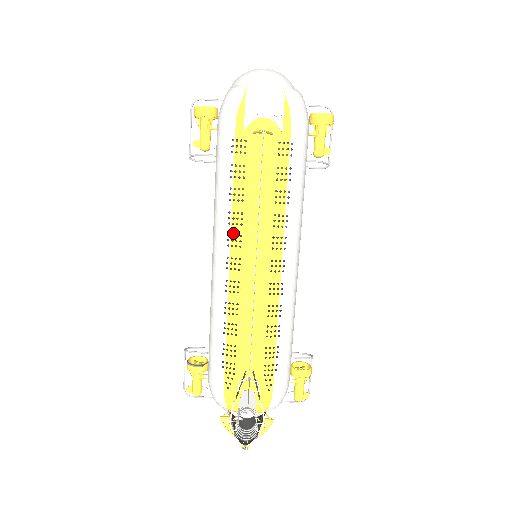
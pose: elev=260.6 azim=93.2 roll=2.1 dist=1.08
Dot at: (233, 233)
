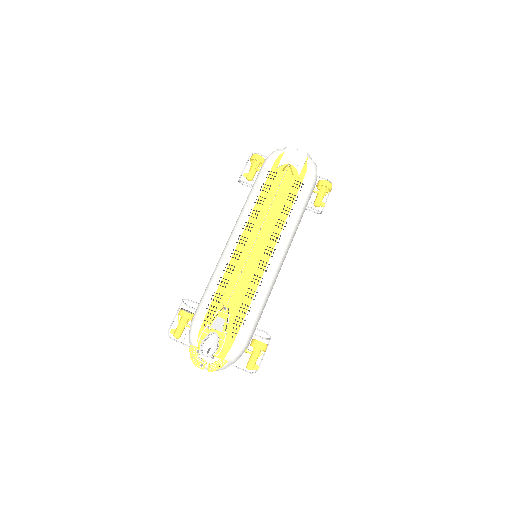
Dot at: (249, 222)
